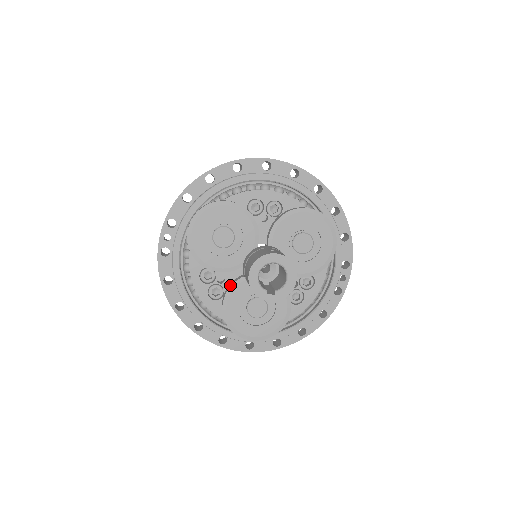
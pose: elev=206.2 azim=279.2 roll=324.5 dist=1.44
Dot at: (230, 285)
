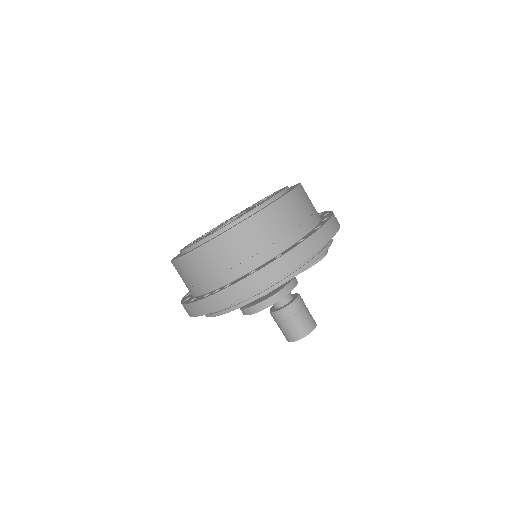
Dot at: occluded
